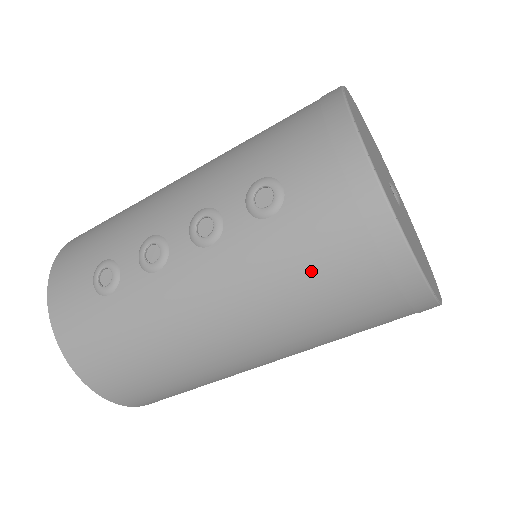
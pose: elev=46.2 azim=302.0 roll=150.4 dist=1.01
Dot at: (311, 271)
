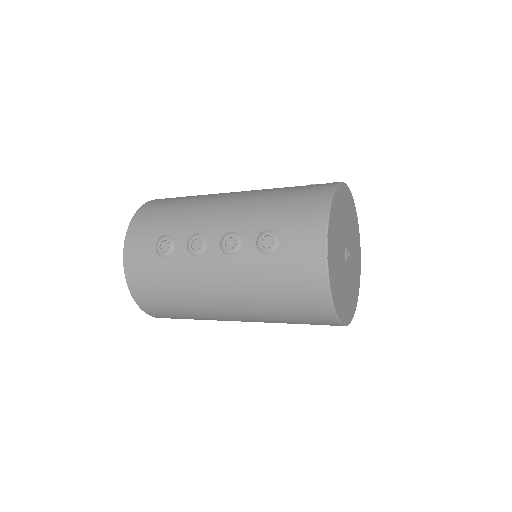
Dot at: (279, 290)
